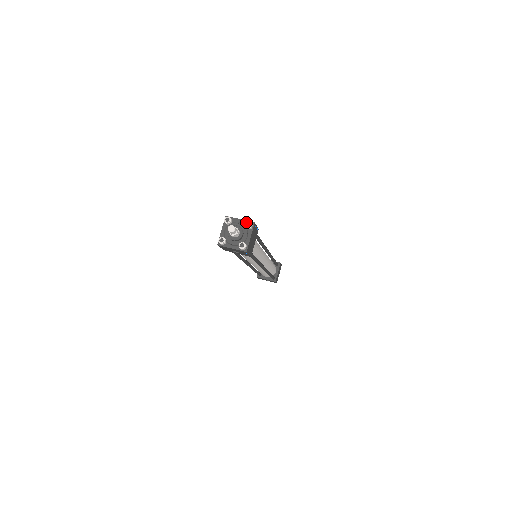
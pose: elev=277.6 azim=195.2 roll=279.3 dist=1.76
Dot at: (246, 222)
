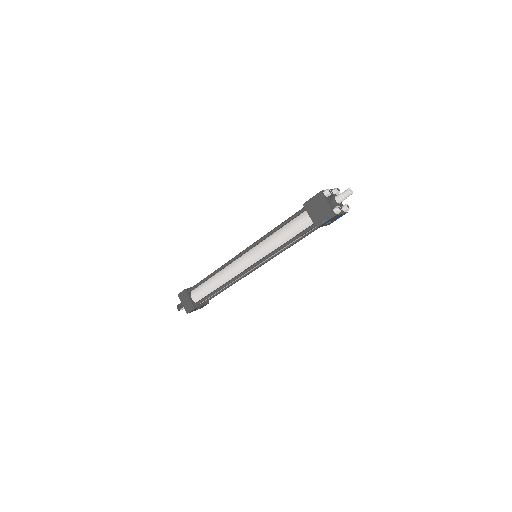
Dot at: (337, 188)
